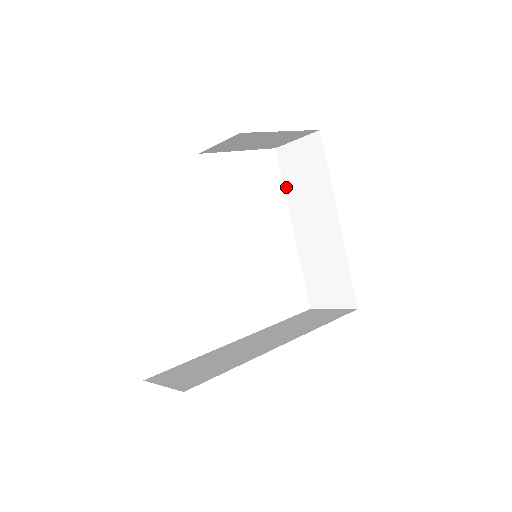
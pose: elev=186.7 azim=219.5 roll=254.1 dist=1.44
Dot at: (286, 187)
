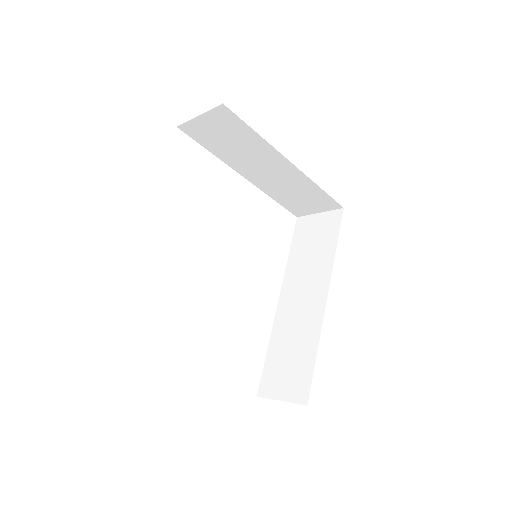
Dot at: (213, 152)
